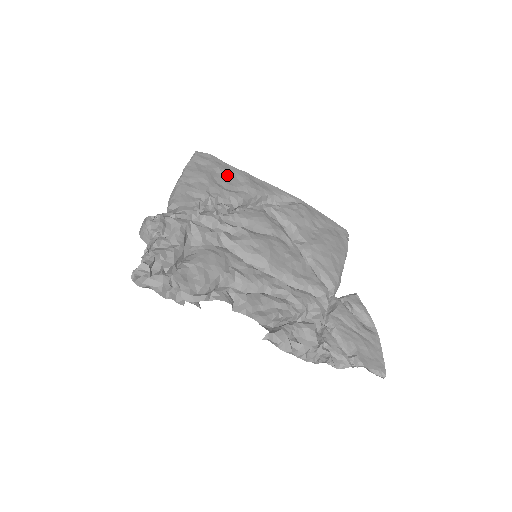
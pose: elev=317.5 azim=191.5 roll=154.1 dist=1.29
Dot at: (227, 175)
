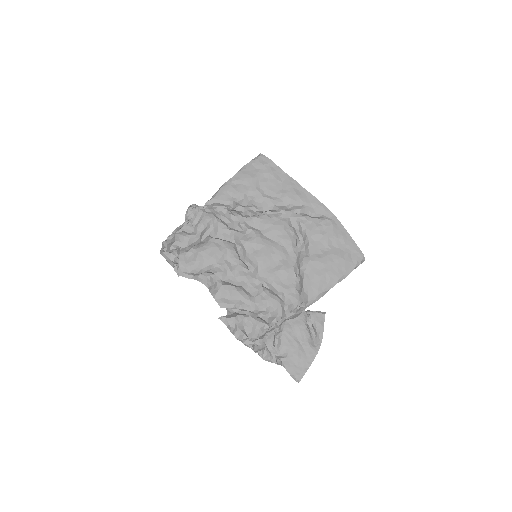
Dot at: (273, 181)
